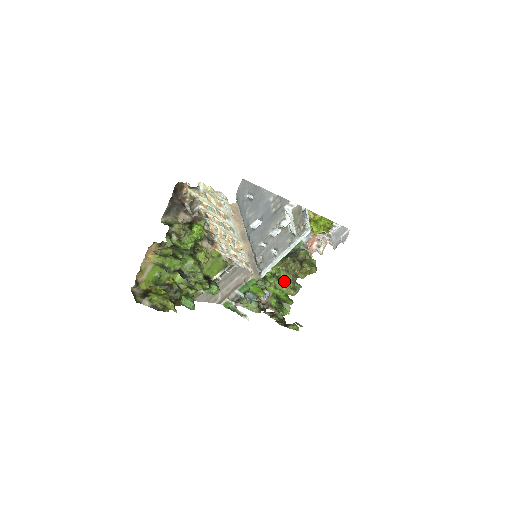
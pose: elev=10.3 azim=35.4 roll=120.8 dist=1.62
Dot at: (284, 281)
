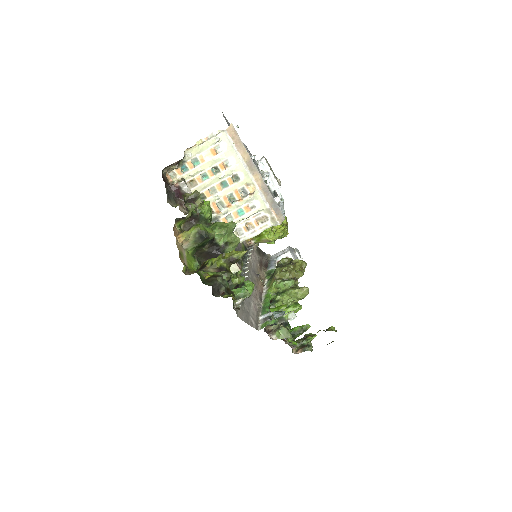
Dot at: (290, 288)
